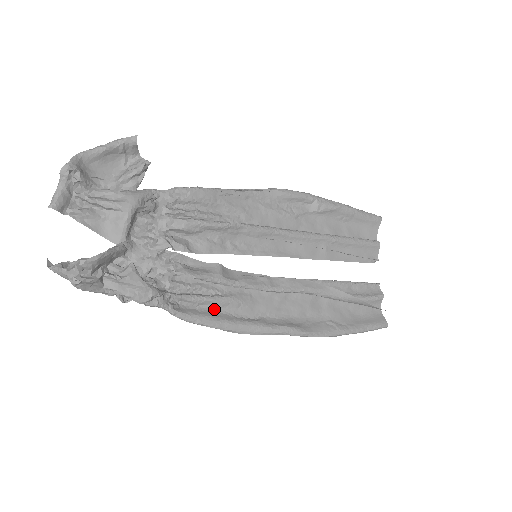
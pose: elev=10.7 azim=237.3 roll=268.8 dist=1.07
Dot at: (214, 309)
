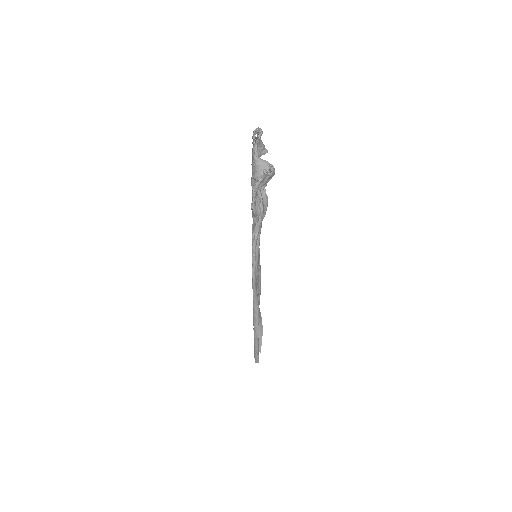
Dot at: occluded
